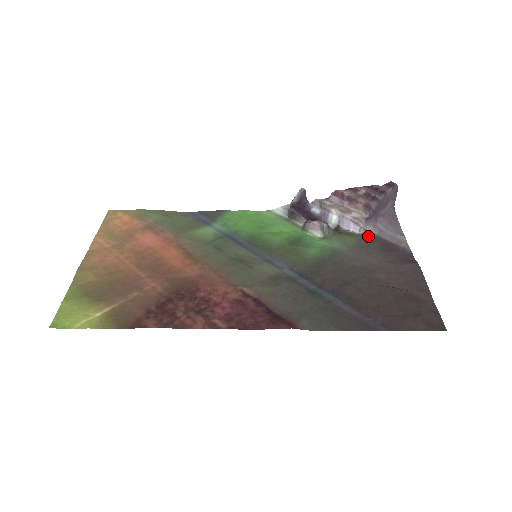
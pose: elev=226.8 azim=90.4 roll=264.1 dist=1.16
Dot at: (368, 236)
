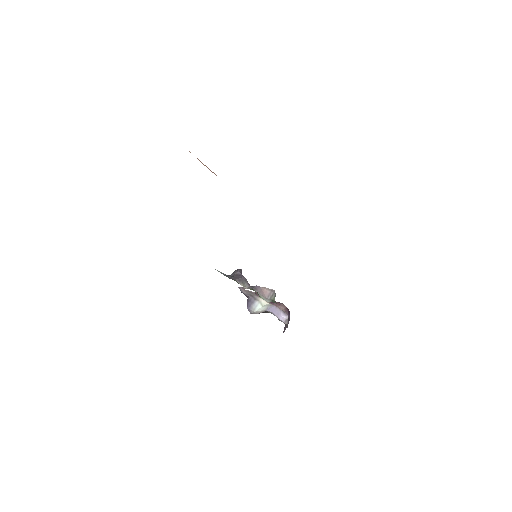
Dot at: occluded
